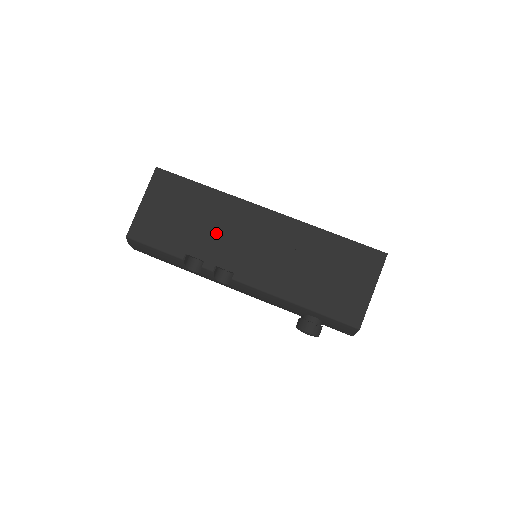
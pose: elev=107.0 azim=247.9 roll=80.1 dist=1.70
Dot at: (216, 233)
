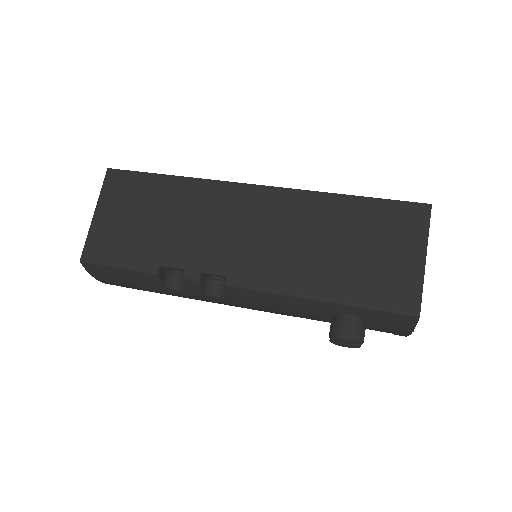
Dot at: (194, 230)
